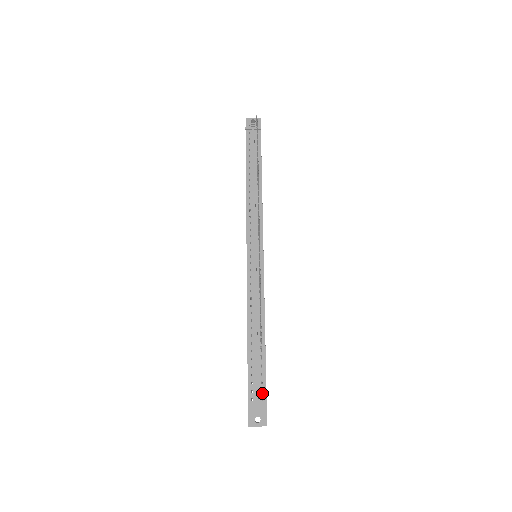
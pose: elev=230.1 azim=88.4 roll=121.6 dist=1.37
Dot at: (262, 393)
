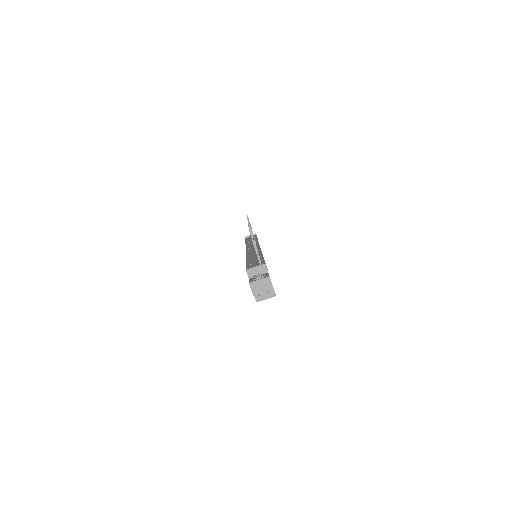
Dot at: occluded
